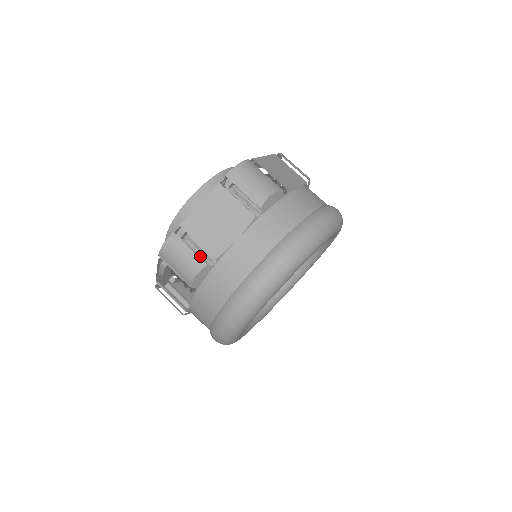
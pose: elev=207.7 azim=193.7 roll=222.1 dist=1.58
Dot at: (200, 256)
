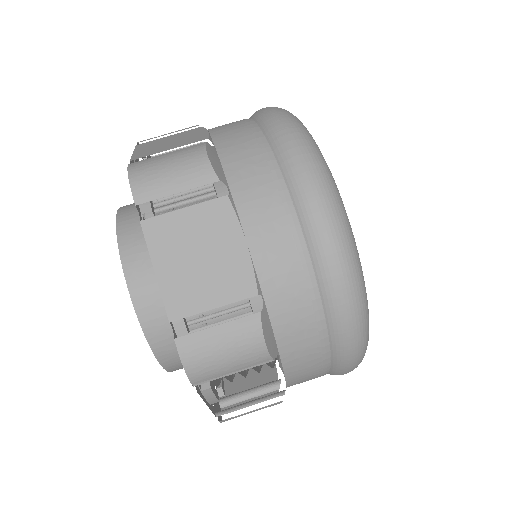
Dot at: occluded
